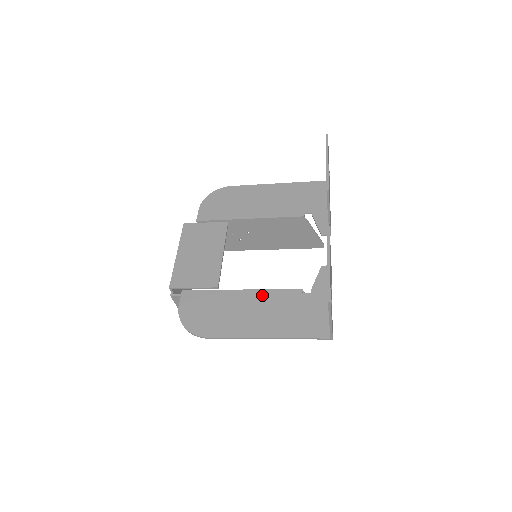
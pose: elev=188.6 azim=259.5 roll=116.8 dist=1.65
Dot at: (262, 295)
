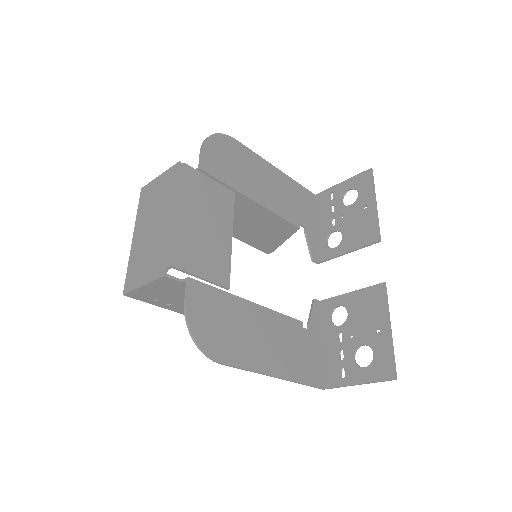
Dot at: (272, 317)
